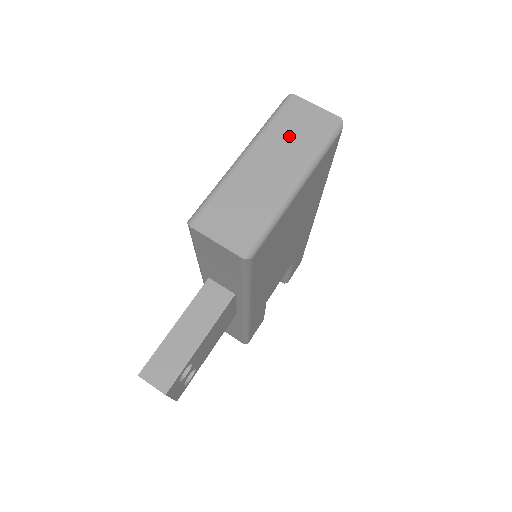
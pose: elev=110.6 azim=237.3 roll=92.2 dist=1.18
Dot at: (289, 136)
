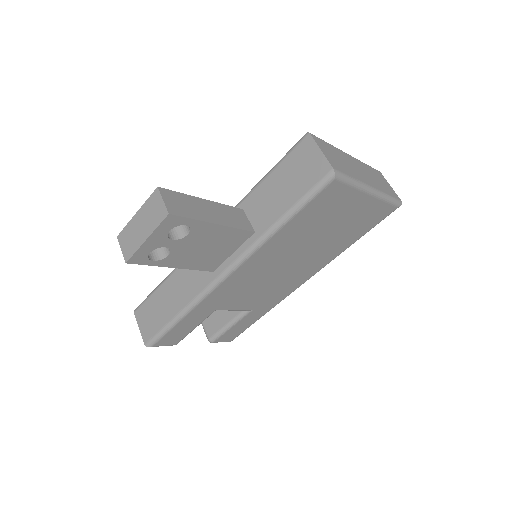
Dot at: (374, 176)
